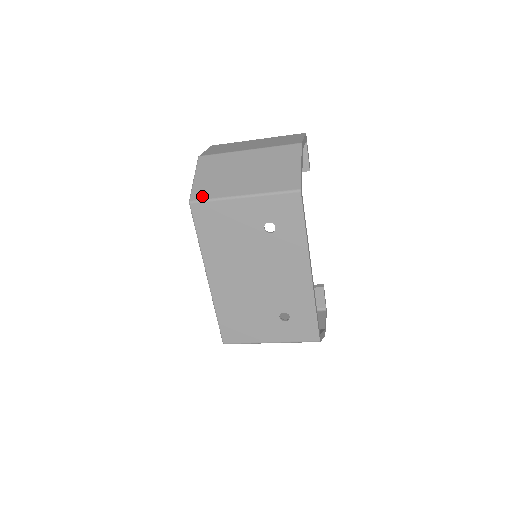
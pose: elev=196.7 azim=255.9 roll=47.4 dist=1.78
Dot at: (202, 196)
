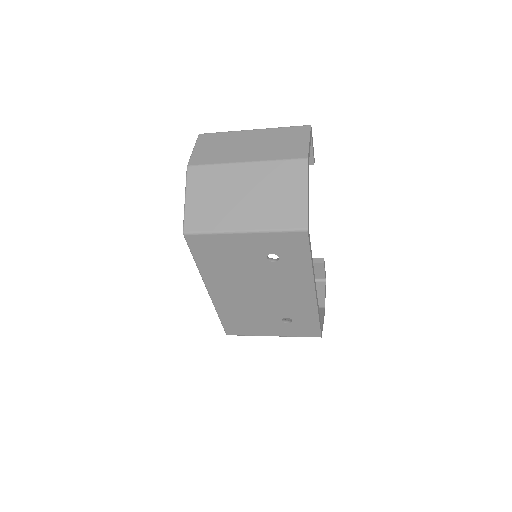
Dot at: (197, 227)
